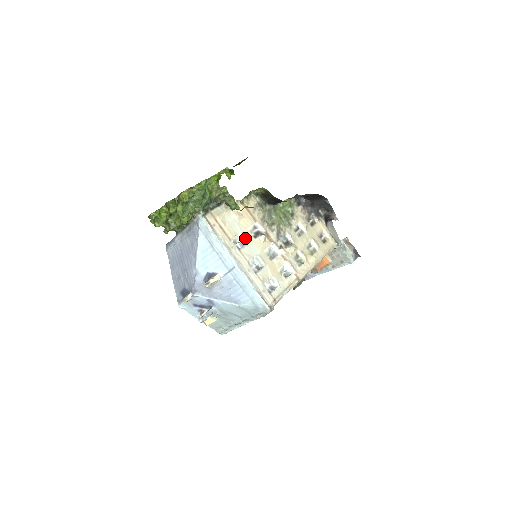
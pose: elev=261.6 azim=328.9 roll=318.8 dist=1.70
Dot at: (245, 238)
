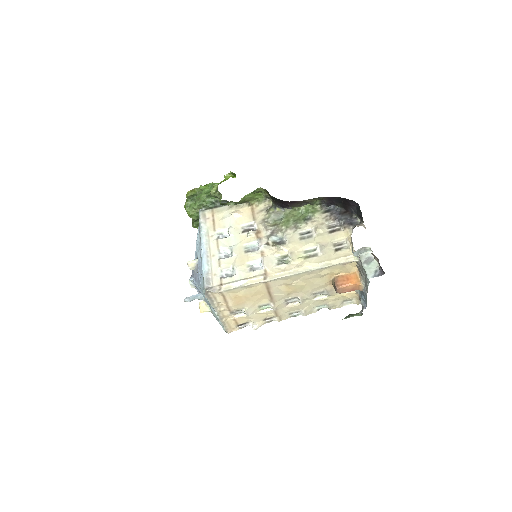
Dot at: (230, 231)
